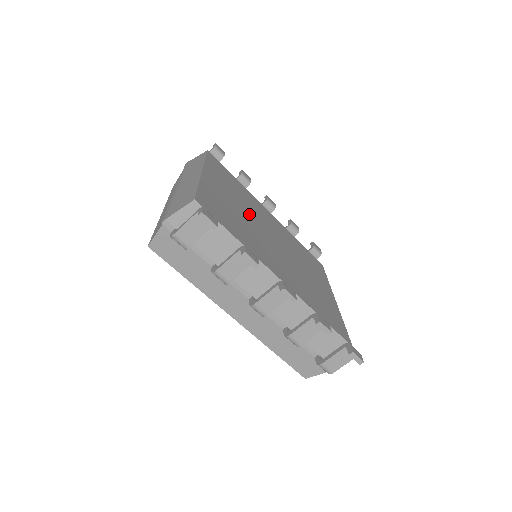
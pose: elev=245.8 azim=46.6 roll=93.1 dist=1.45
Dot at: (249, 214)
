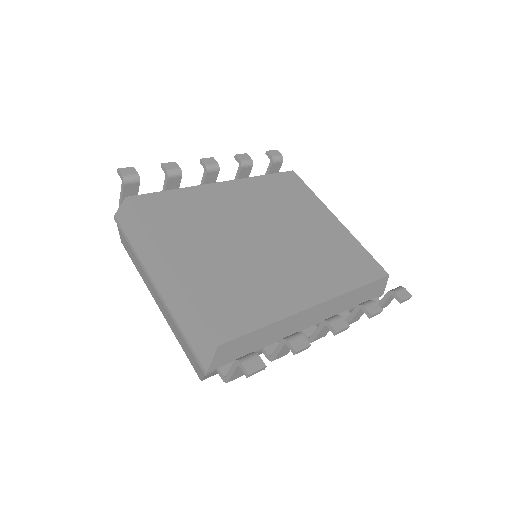
Dot at: (229, 242)
